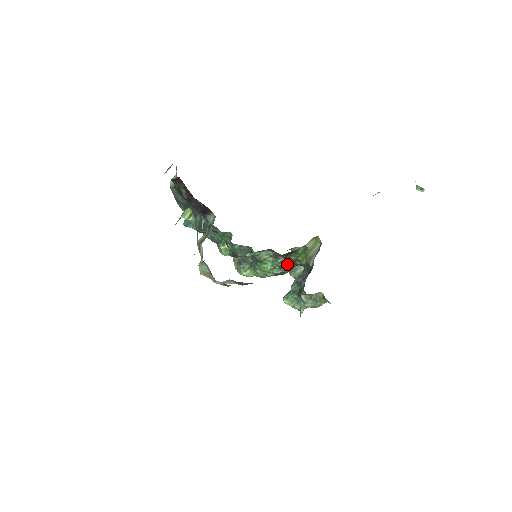
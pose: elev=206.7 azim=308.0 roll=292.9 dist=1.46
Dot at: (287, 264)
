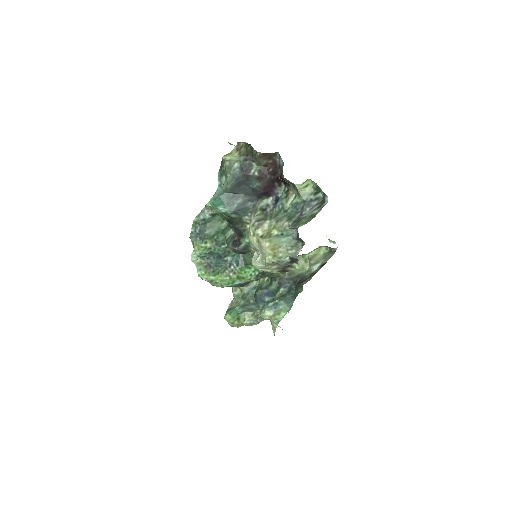
Dot at: (265, 273)
